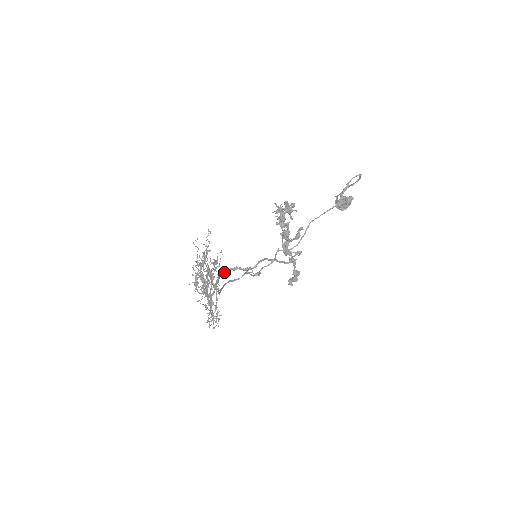
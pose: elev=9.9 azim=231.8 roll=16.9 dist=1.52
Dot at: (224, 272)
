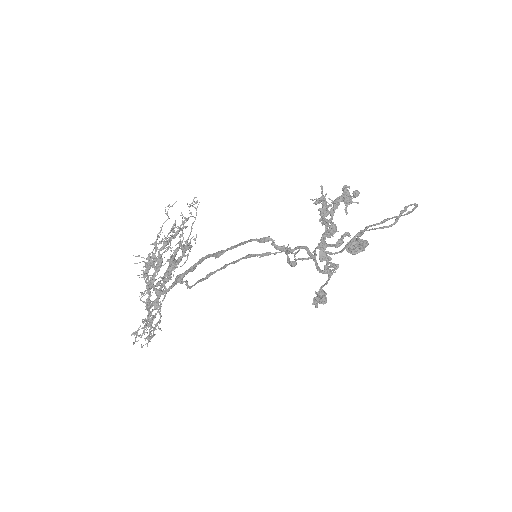
Dot at: (231, 246)
